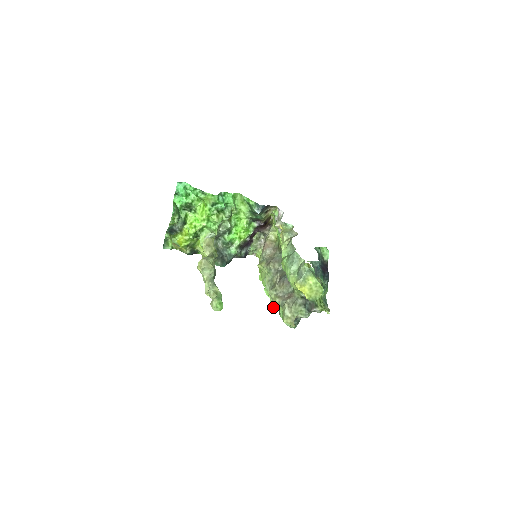
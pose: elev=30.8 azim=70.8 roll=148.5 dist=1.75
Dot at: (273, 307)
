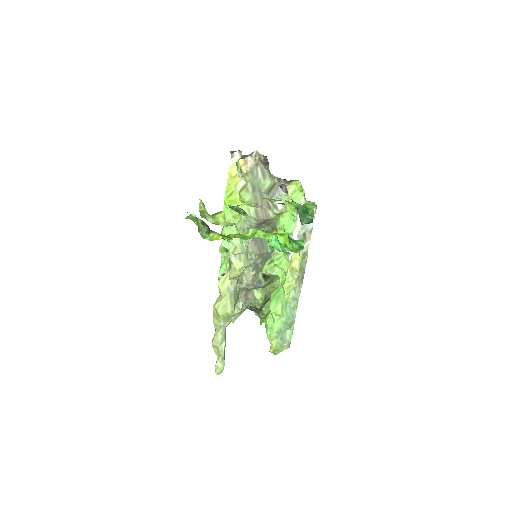
Dot at: (220, 274)
